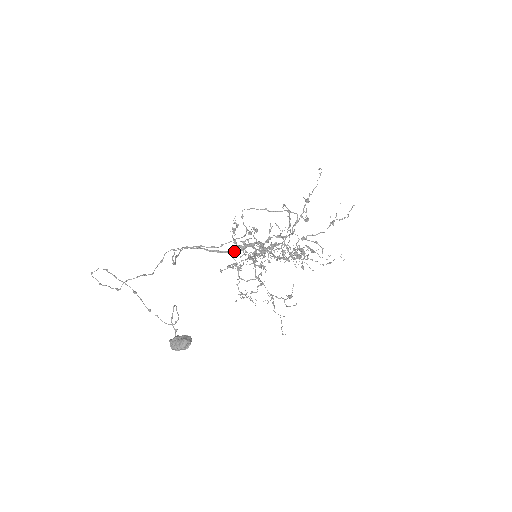
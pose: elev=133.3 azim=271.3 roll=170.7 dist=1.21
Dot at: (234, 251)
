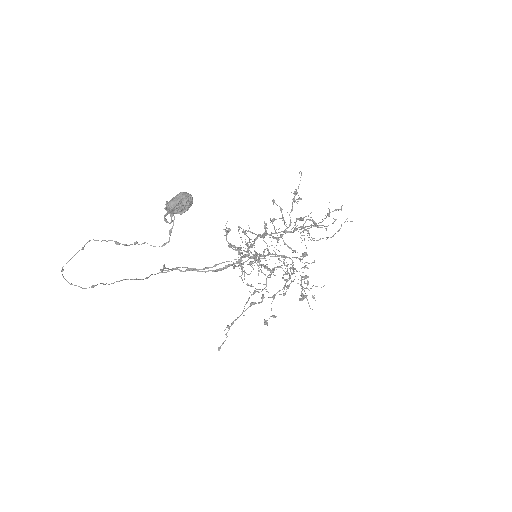
Dot at: (230, 264)
